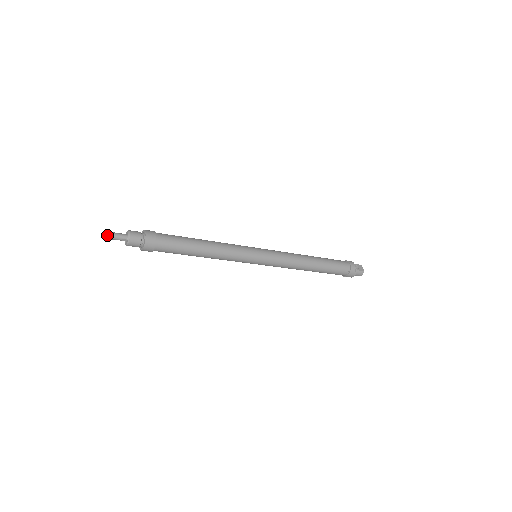
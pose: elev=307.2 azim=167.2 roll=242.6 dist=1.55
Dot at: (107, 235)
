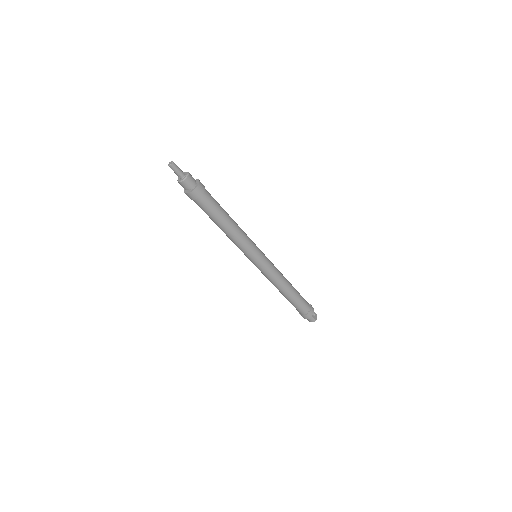
Dot at: (172, 164)
